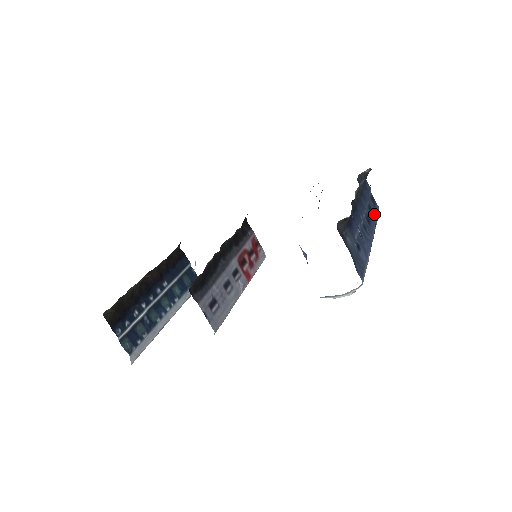
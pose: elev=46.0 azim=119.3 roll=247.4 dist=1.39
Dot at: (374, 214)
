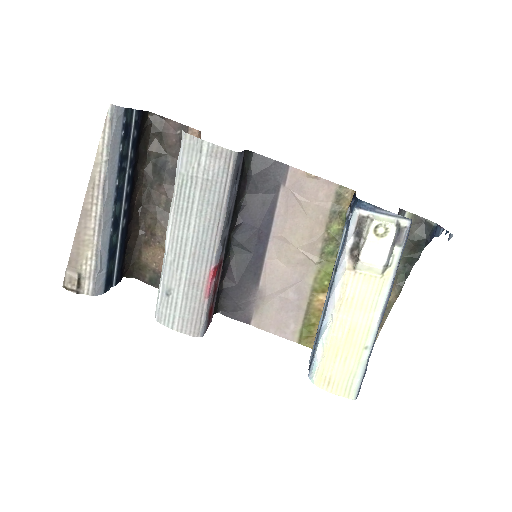
Dot at: occluded
